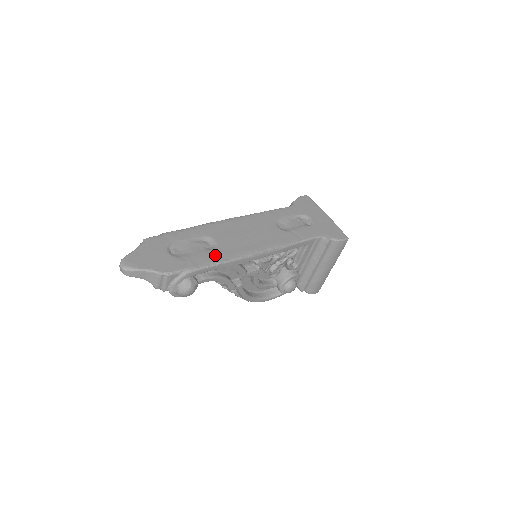
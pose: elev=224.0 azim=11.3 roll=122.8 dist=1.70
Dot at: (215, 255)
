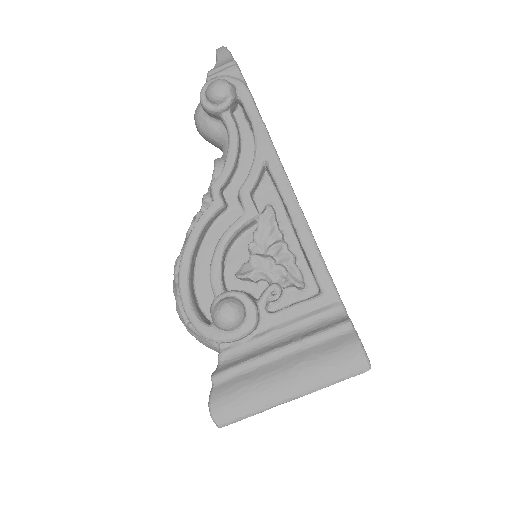
Dot at: occluded
